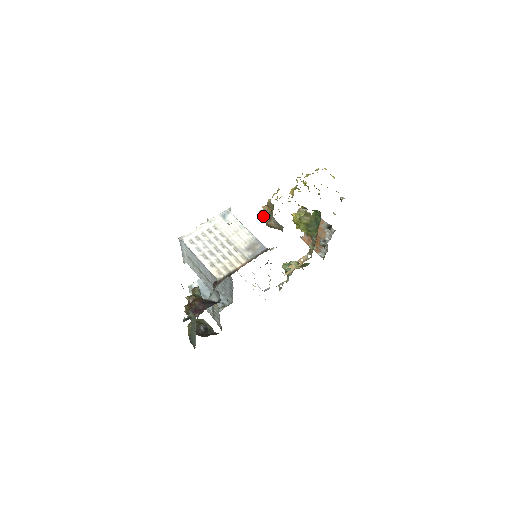
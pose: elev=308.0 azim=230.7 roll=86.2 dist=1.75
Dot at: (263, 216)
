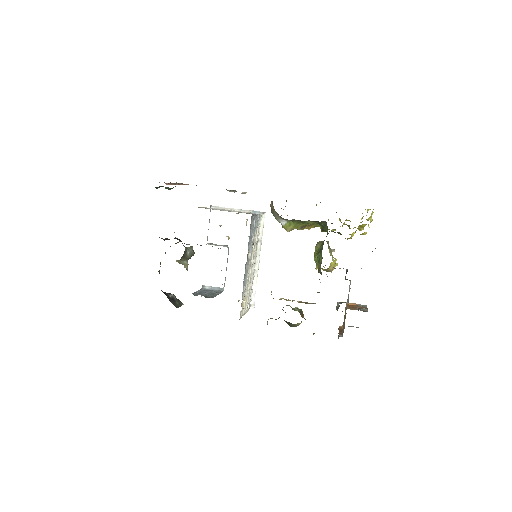
Dot at: occluded
